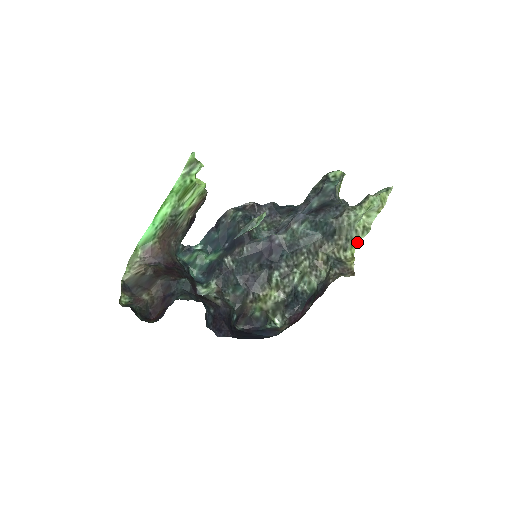
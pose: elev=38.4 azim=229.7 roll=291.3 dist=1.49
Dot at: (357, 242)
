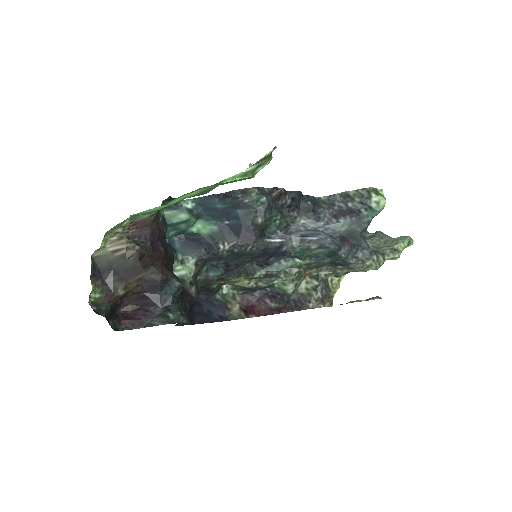
Dot at: occluded
